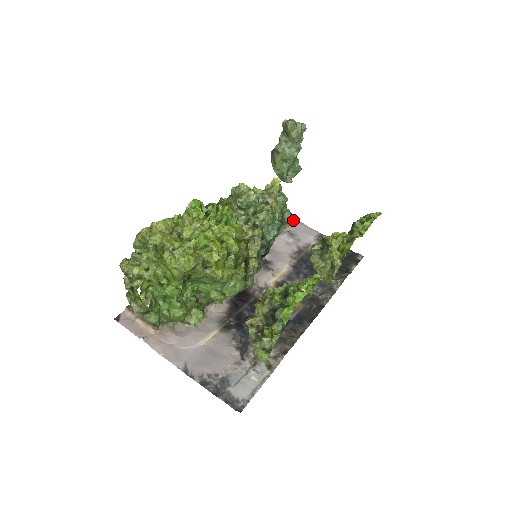
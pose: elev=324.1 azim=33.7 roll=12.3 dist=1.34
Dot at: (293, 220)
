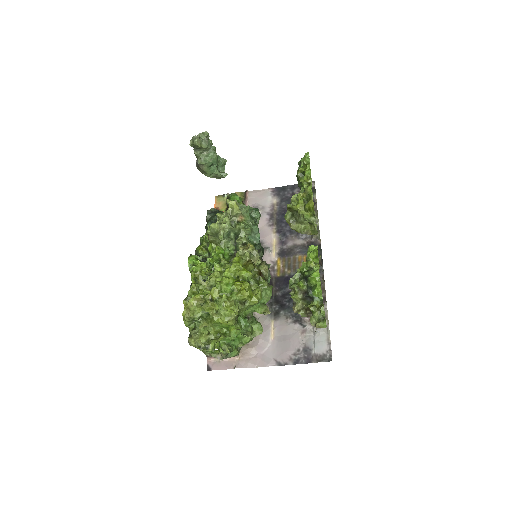
Dot at: (246, 195)
